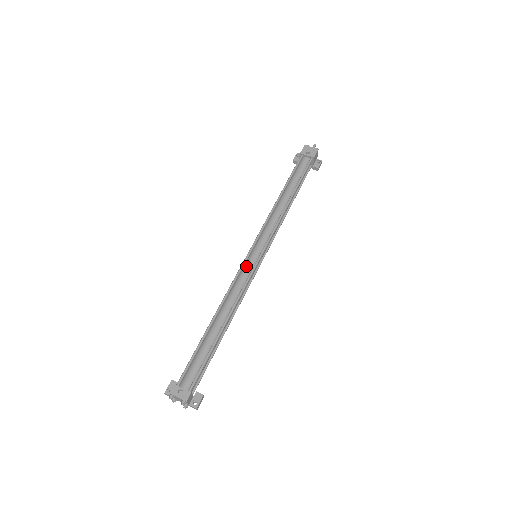
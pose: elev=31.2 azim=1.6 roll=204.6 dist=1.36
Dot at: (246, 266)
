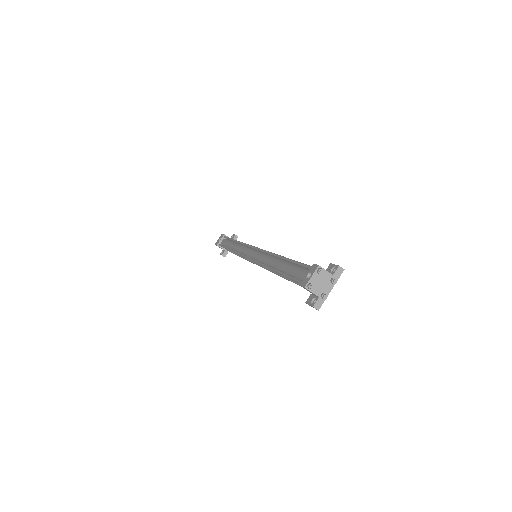
Dot at: (254, 257)
